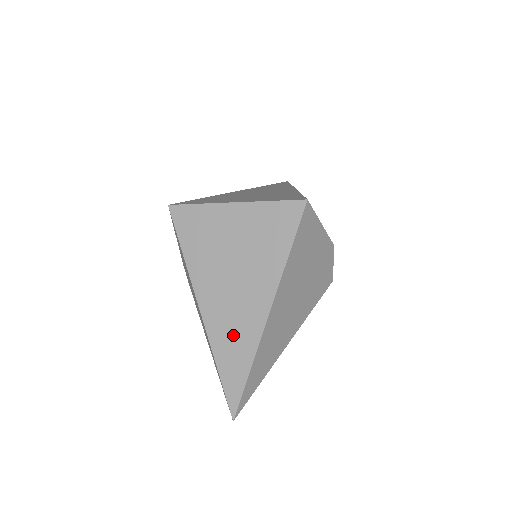
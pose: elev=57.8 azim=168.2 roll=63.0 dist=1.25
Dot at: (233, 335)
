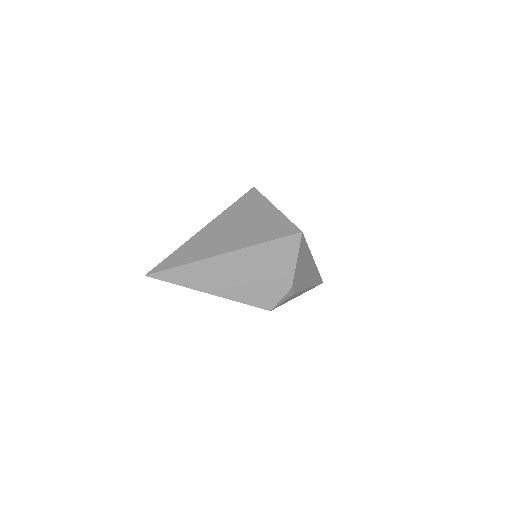
Dot at: (198, 247)
